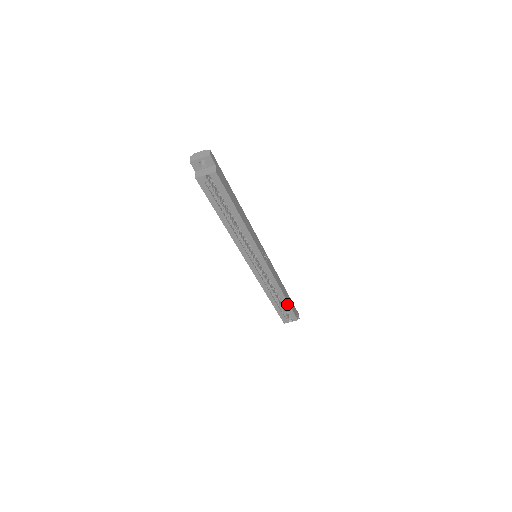
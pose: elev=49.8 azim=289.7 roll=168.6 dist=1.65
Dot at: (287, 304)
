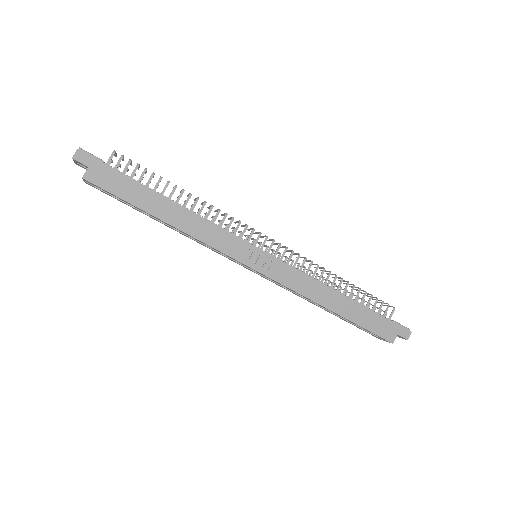
Dot at: (350, 321)
